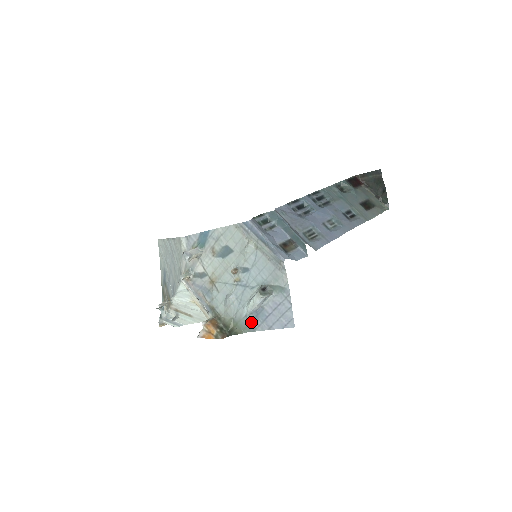
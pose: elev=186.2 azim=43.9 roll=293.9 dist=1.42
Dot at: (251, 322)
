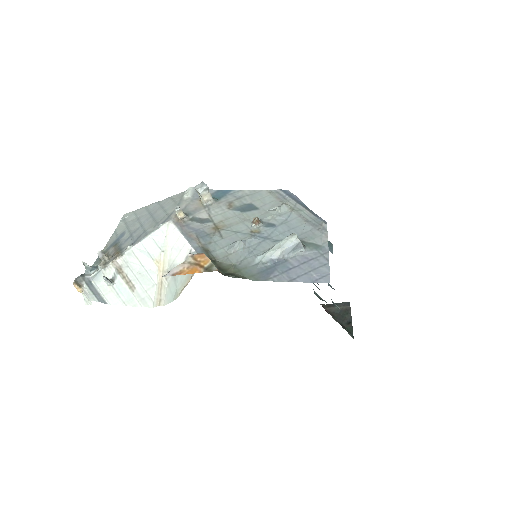
Dot at: (264, 271)
